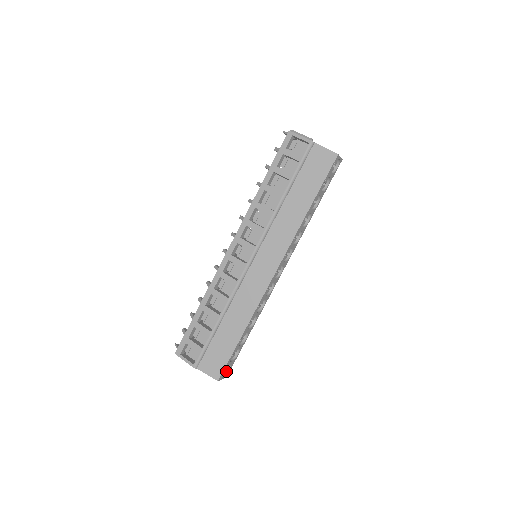
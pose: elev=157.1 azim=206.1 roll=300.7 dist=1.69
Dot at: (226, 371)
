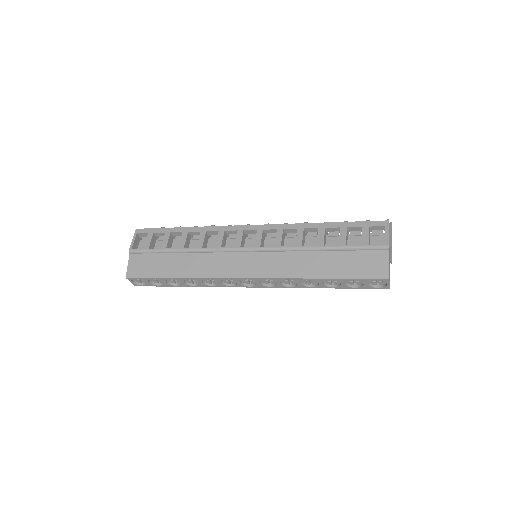
Dot at: (140, 283)
